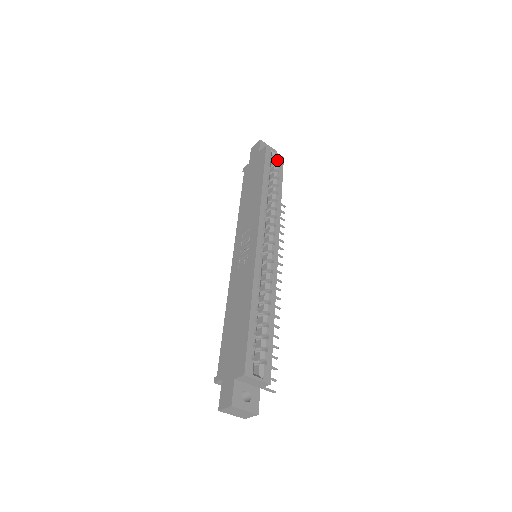
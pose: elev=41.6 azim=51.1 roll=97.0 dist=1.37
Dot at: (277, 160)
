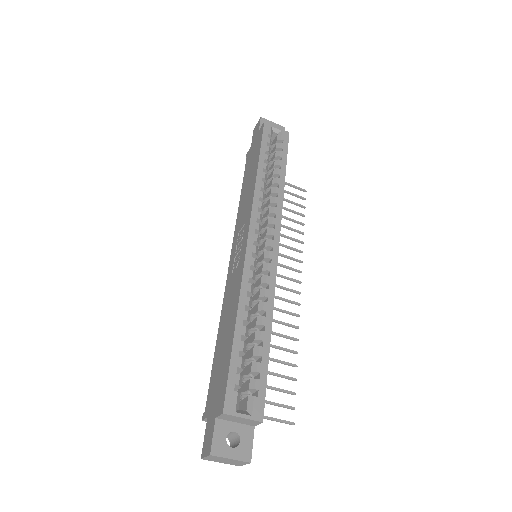
Dot at: (280, 137)
